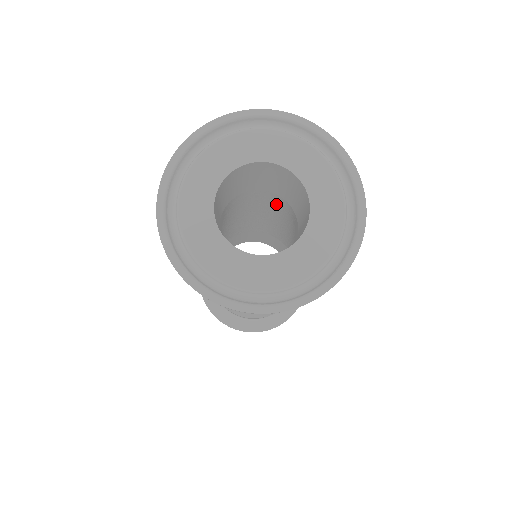
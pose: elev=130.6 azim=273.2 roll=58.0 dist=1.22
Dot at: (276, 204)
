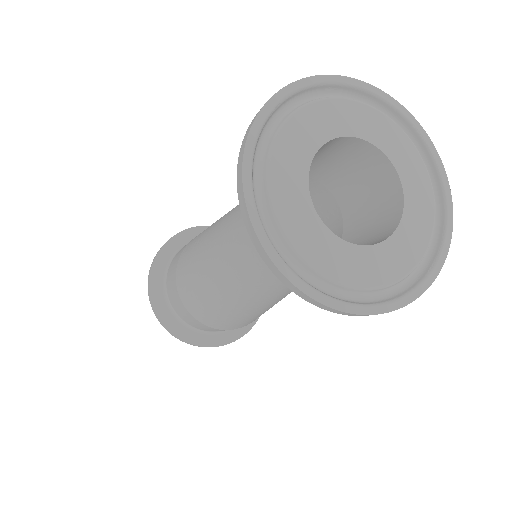
Dot at: occluded
